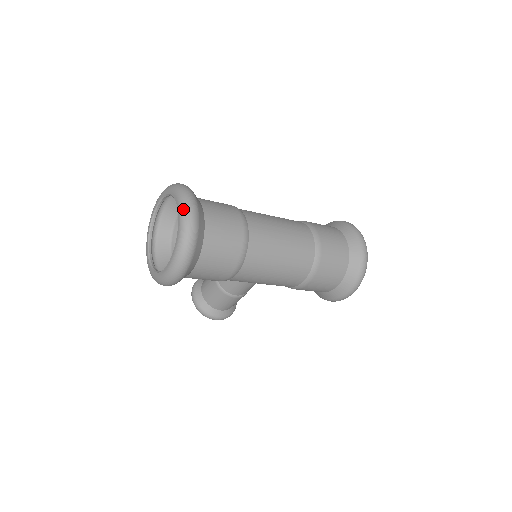
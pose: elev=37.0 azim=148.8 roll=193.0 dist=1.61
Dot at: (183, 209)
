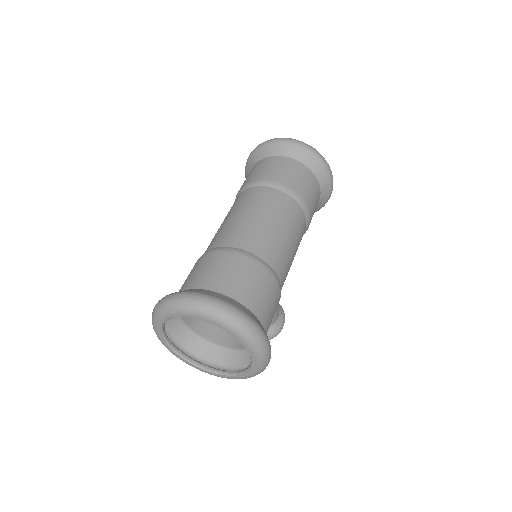
Dot at: (205, 313)
